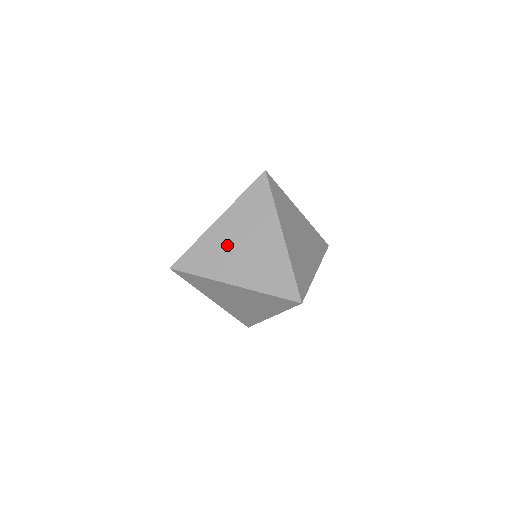
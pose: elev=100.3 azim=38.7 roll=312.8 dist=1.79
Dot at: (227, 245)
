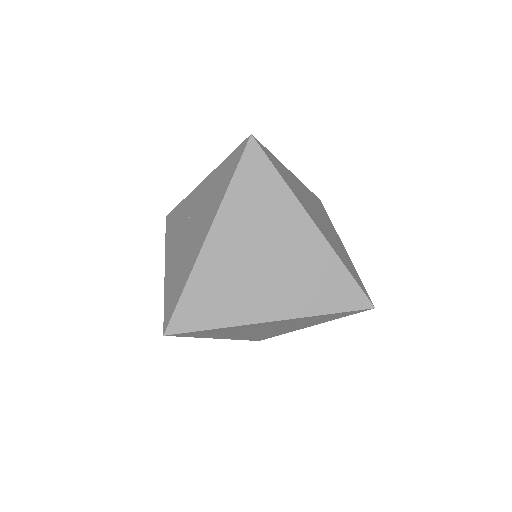
Dot at: (239, 268)
